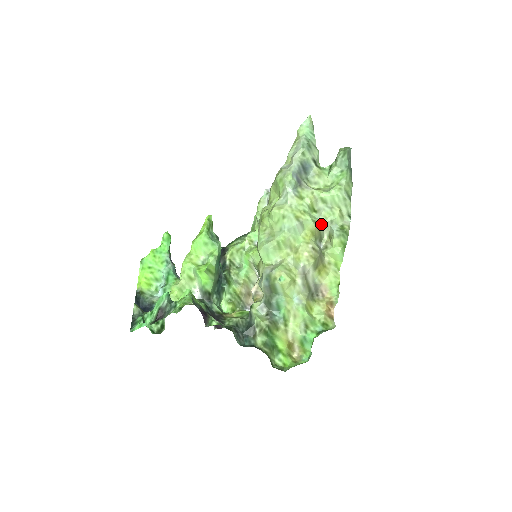
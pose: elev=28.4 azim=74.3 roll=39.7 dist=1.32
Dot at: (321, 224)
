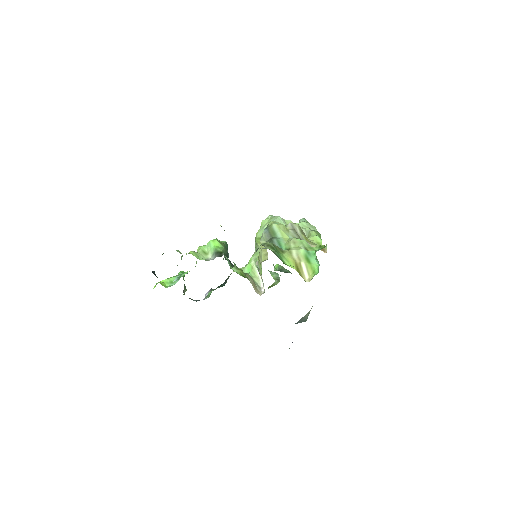
Dot at: occluded
